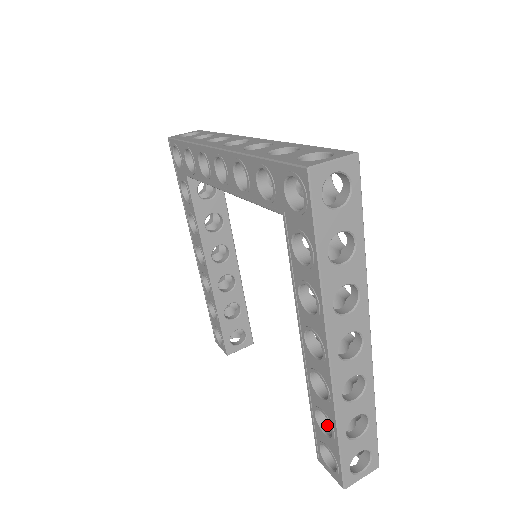
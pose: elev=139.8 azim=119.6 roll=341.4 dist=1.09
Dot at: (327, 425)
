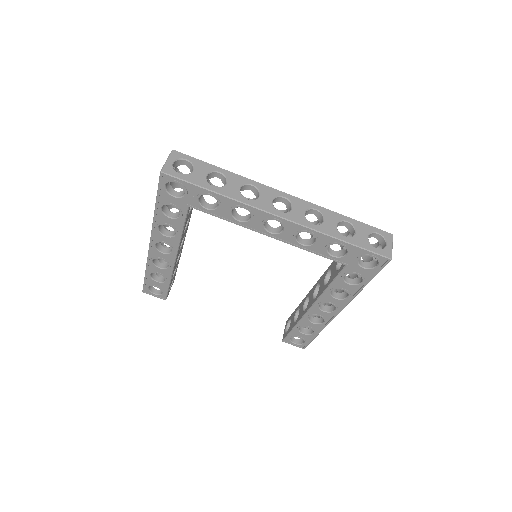
Dot at: (302, 329)
